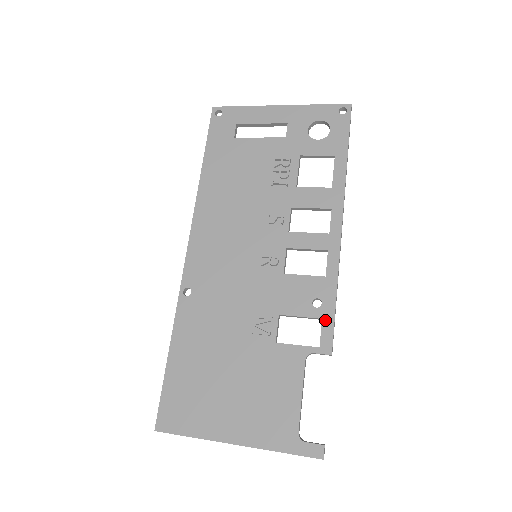
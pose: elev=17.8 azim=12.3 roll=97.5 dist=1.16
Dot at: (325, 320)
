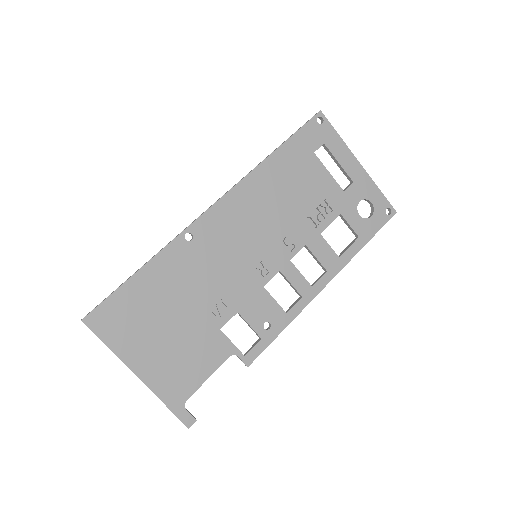
Dot at: (263, 341)
